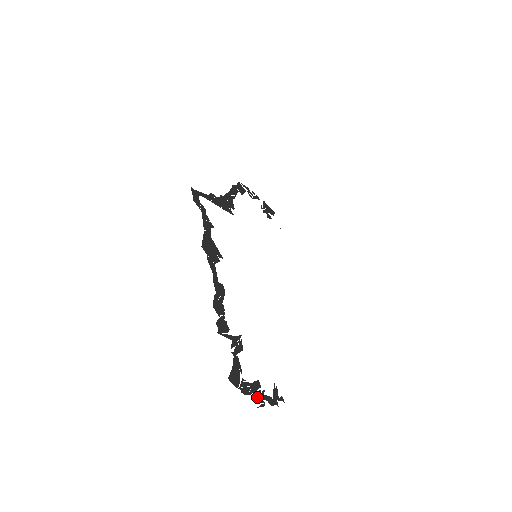
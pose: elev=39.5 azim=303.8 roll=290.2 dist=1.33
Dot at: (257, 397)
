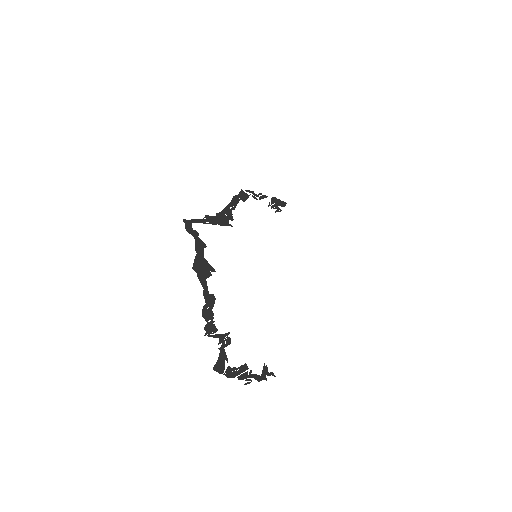
Dot at: (243, 377)
